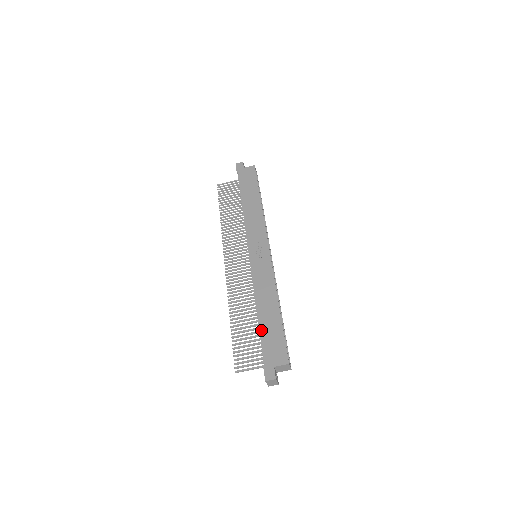
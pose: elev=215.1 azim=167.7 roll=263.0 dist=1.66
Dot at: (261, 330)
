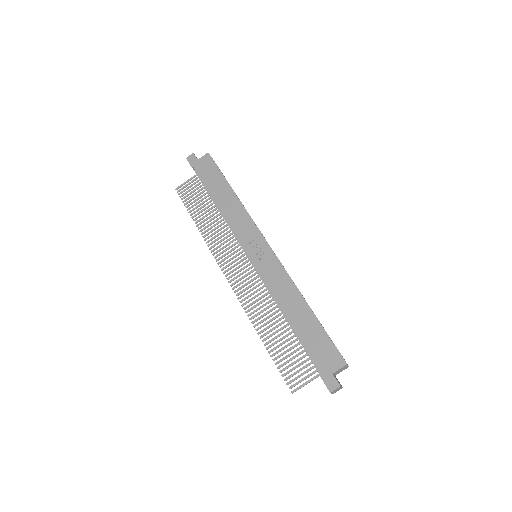
Dot at: (301, 339)
